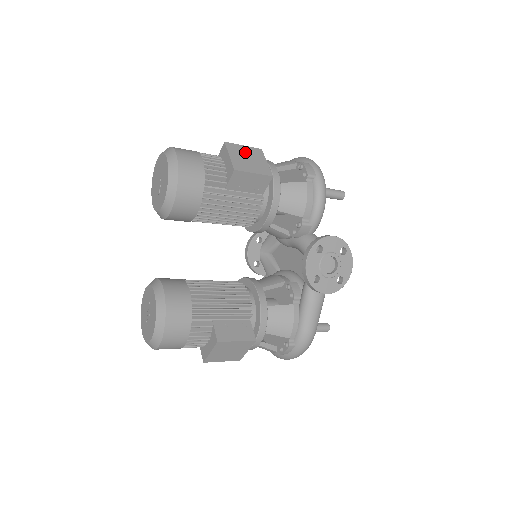
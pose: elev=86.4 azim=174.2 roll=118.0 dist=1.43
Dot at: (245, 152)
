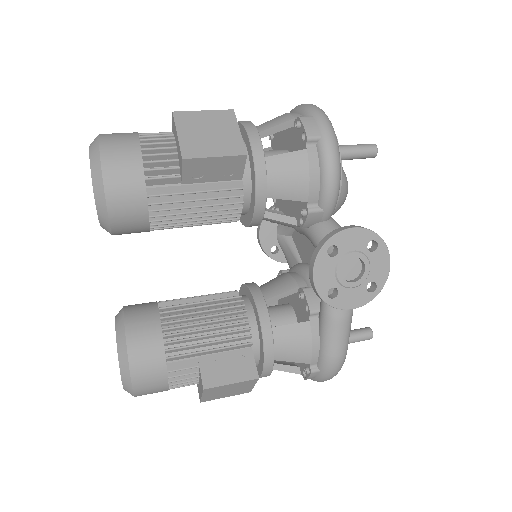
Dot at: (205, 122)
